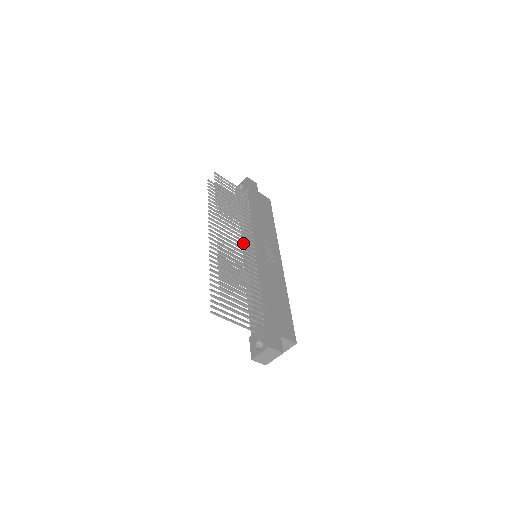
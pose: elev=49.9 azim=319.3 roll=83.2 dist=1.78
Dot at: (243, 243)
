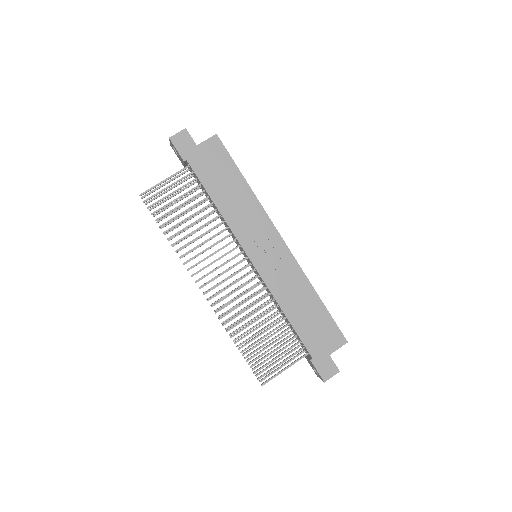
Dot at: occluded
